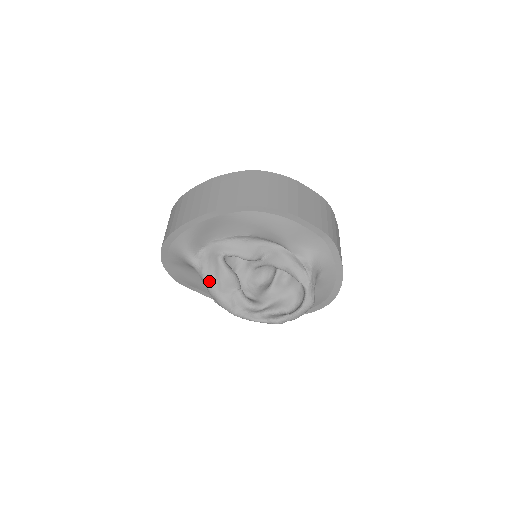
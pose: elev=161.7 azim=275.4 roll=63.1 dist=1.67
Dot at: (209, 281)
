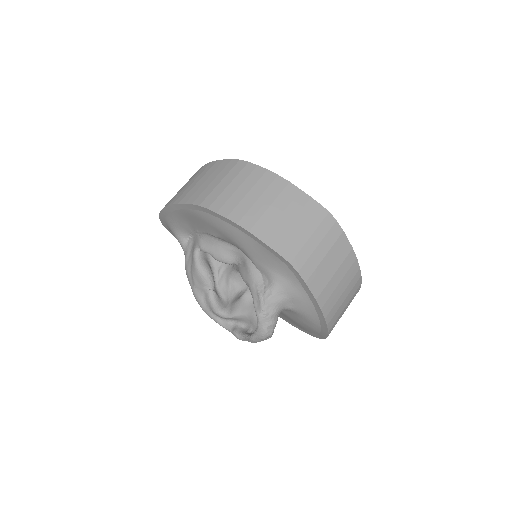
Dot at: (187, 271)
